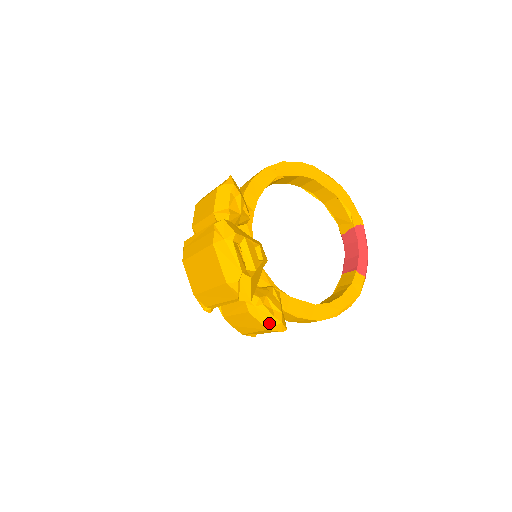
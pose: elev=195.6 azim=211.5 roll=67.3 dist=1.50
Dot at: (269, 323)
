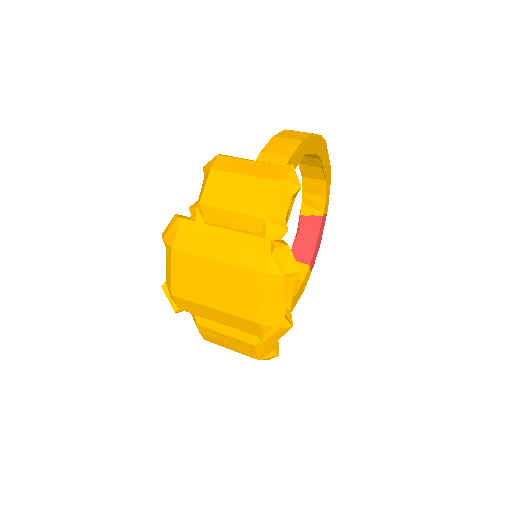
Dot at: (265, 355)
